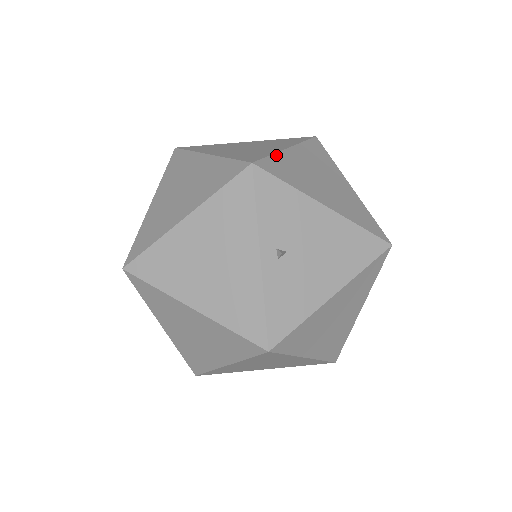
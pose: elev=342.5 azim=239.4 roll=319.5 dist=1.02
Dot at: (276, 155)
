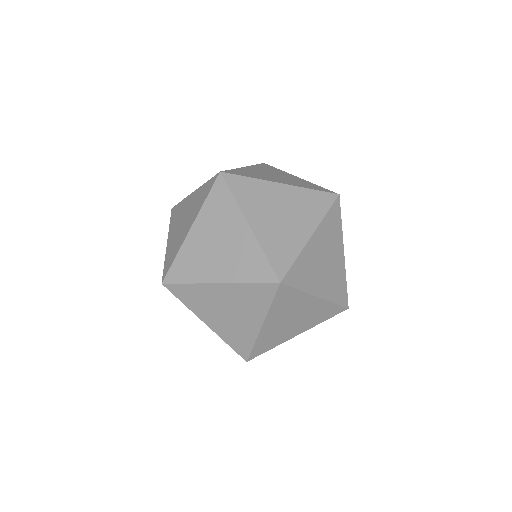
Dot at: occluded
